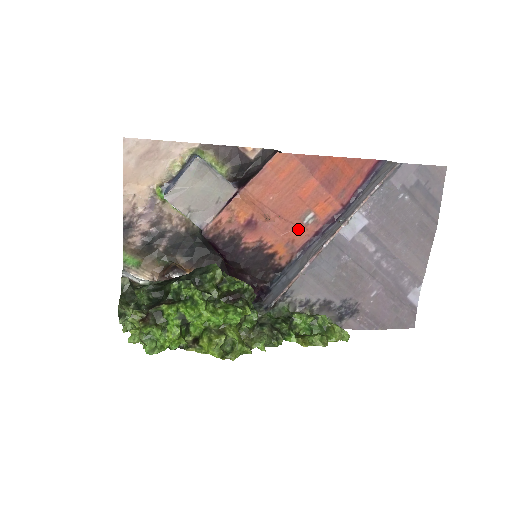
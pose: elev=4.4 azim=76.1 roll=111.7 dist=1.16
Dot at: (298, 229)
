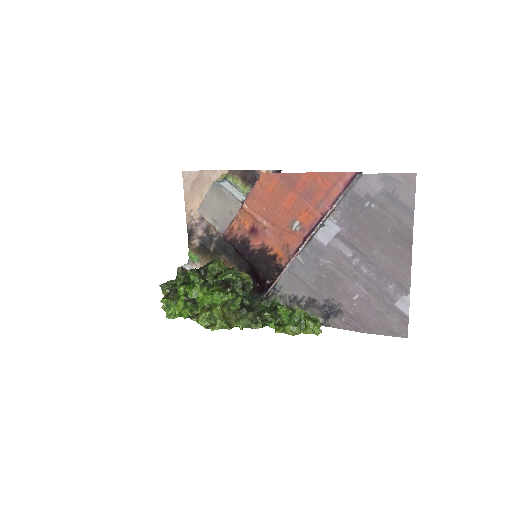
Dot at: (289, 235)
